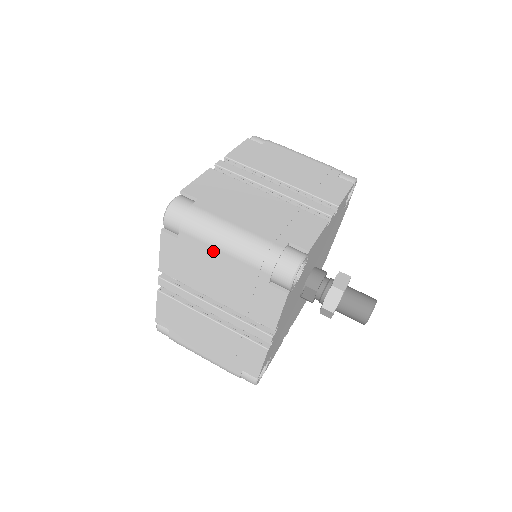
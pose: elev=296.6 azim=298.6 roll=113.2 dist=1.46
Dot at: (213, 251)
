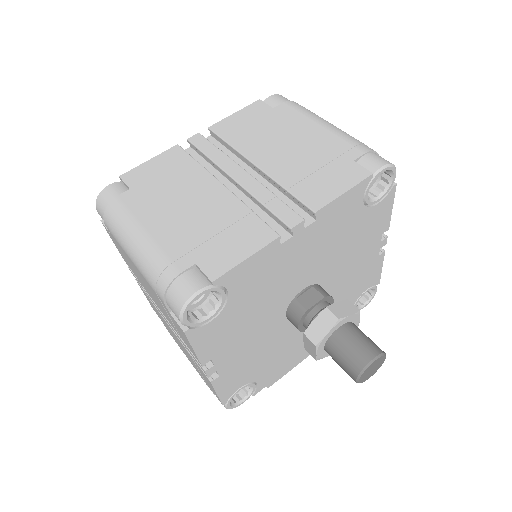
Dot at: (307, 123)
